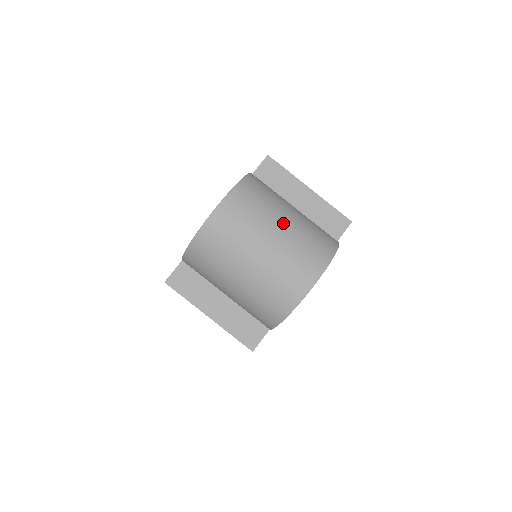
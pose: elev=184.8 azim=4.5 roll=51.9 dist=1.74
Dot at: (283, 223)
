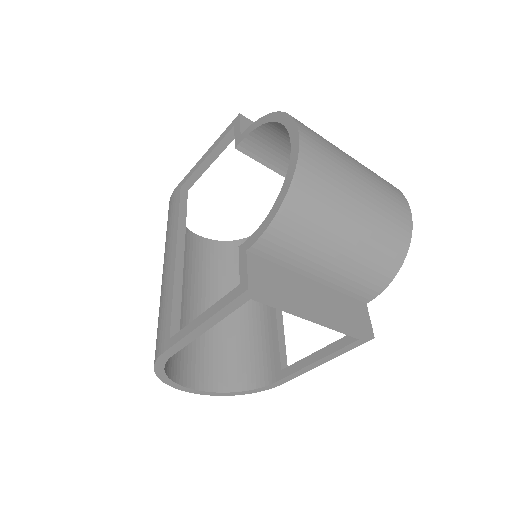
Dot at: occluded
